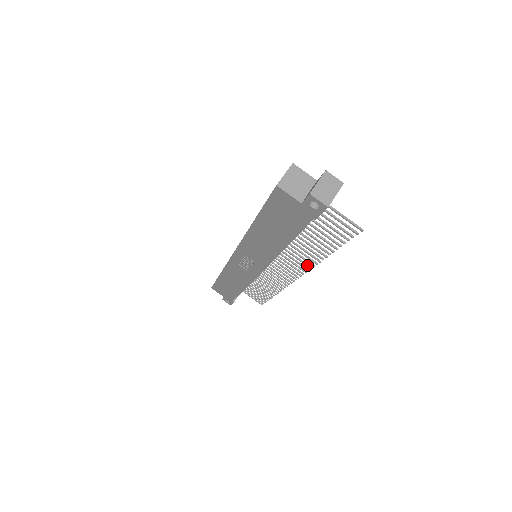
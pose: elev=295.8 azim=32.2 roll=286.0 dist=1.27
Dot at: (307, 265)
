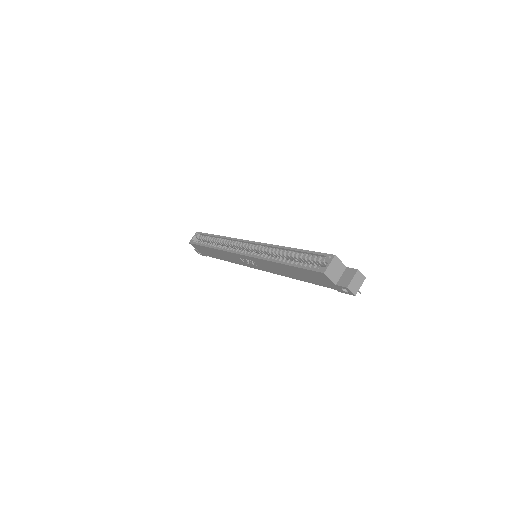
Dot at: occluded
